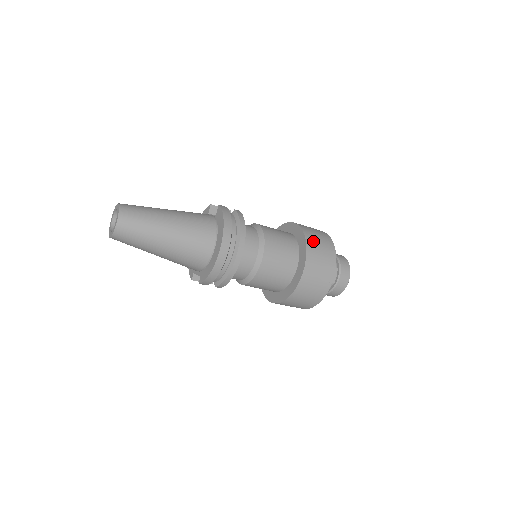
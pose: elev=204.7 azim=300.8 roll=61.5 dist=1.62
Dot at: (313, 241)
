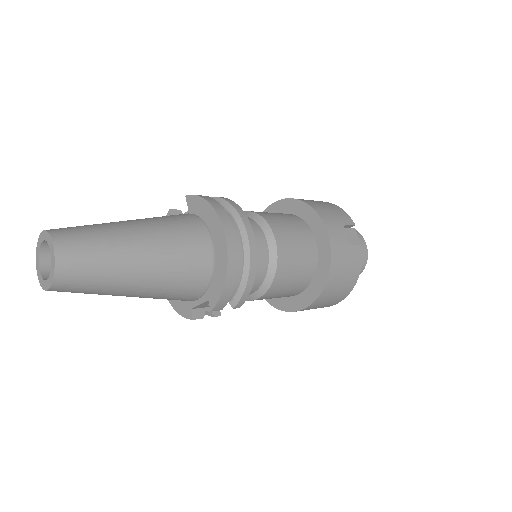
Dot at: (315, 204)
